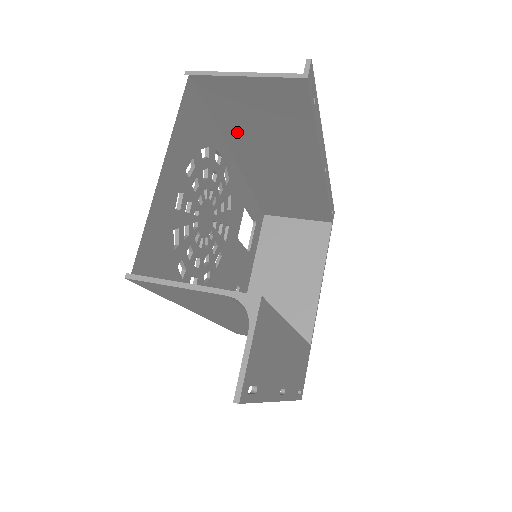
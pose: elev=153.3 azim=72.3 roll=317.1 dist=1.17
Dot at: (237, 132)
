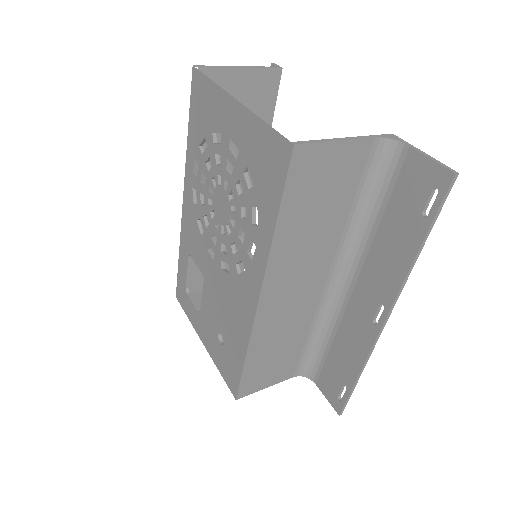
Dot at: occluded
